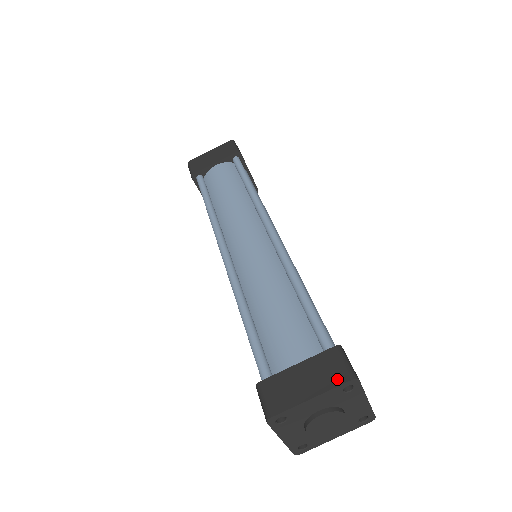
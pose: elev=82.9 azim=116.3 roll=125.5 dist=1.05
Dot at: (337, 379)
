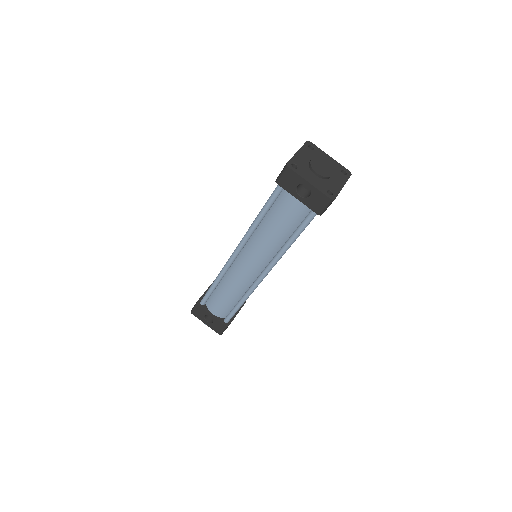
Dot at: occluded
